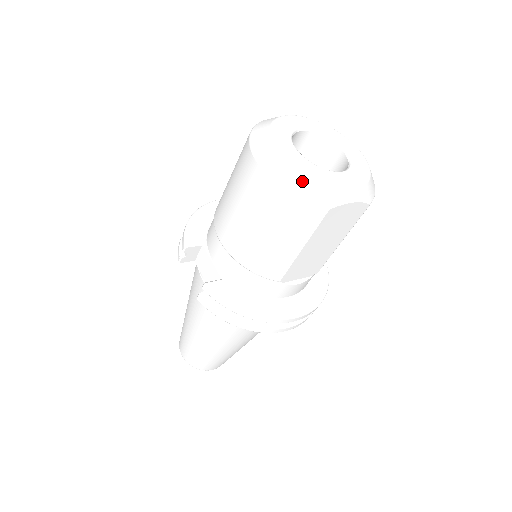
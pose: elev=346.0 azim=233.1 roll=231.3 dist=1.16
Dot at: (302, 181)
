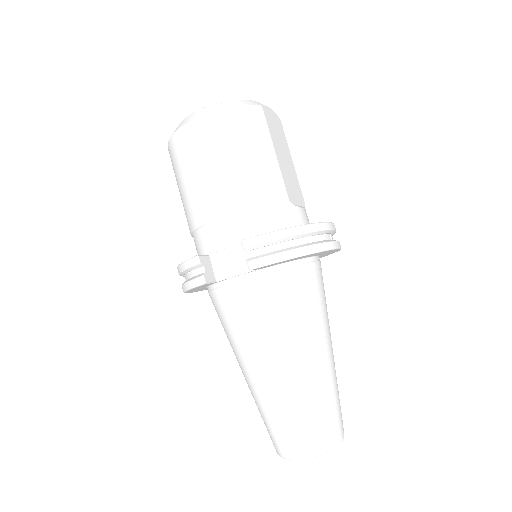
Dot at: (229, 103)
